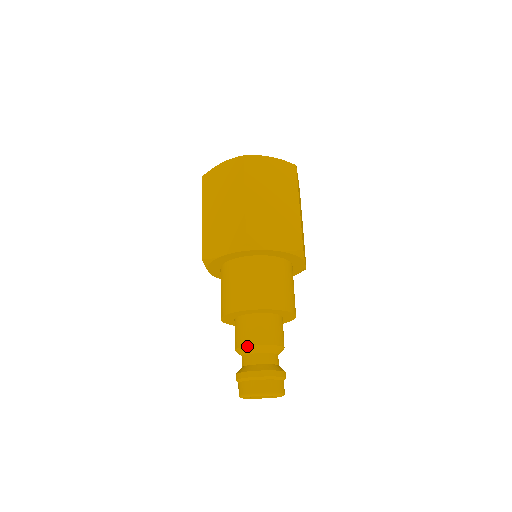
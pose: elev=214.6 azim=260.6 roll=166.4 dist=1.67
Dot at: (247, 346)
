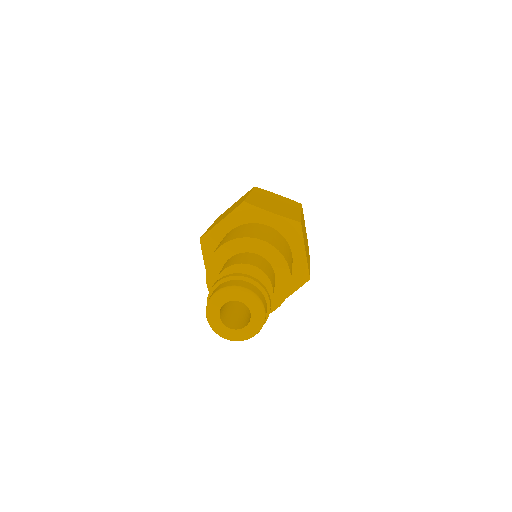
Dot at: (257, 267)
